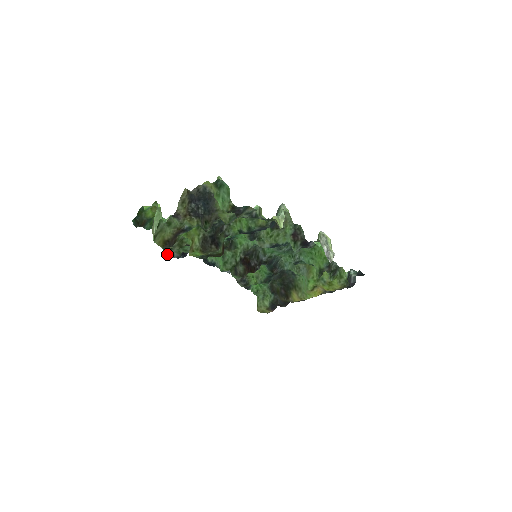
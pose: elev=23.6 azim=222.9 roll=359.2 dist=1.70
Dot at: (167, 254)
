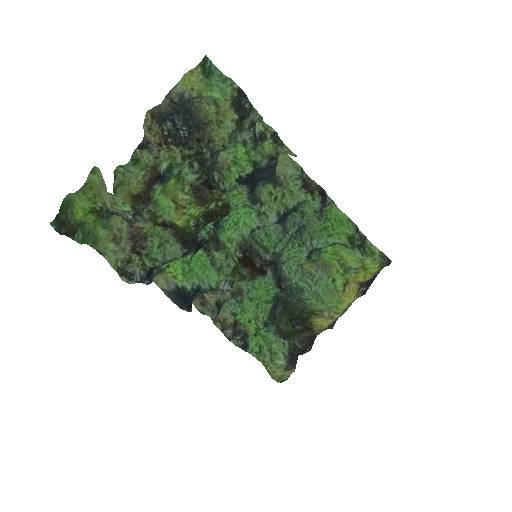
Dot at: (124, 273)
